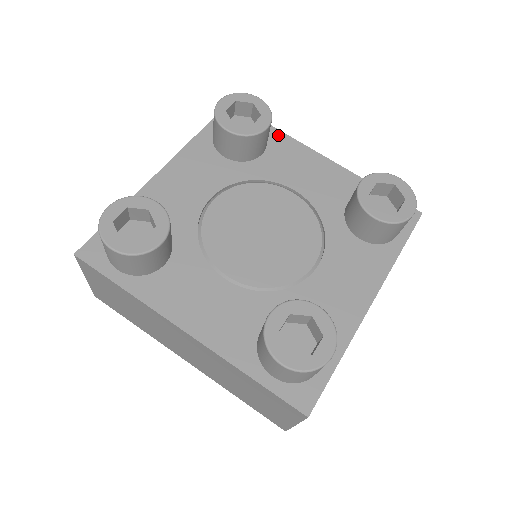
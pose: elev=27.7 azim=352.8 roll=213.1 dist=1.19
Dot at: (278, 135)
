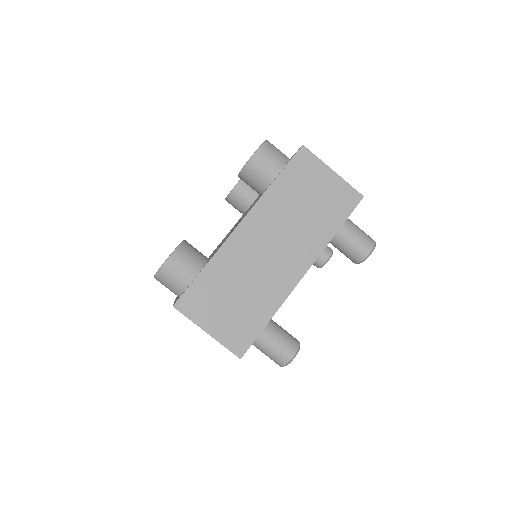
Dot at: occluded
